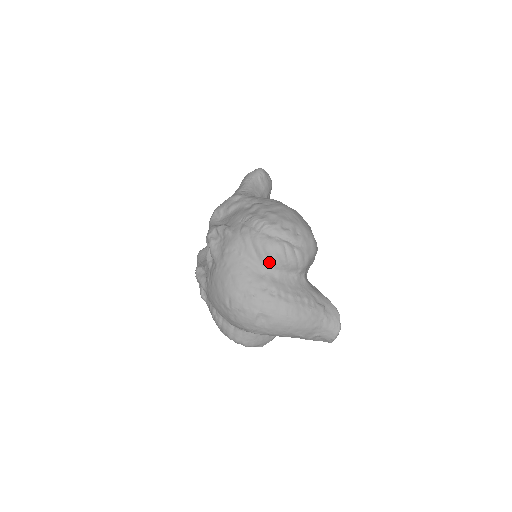
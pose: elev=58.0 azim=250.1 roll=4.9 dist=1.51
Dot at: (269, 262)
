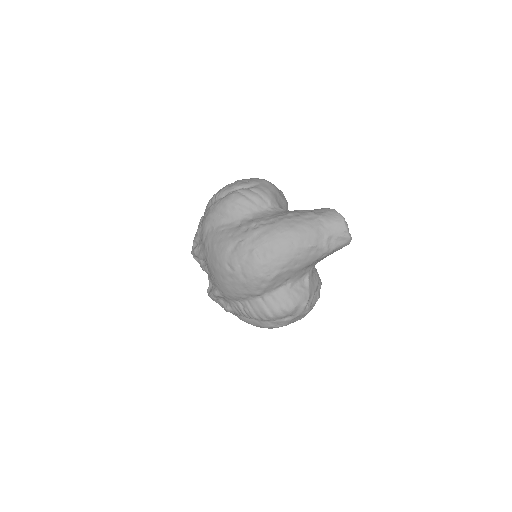
Dot at: (237, 212)
